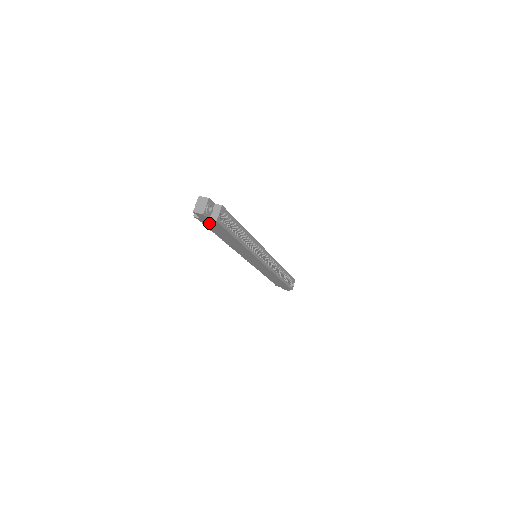
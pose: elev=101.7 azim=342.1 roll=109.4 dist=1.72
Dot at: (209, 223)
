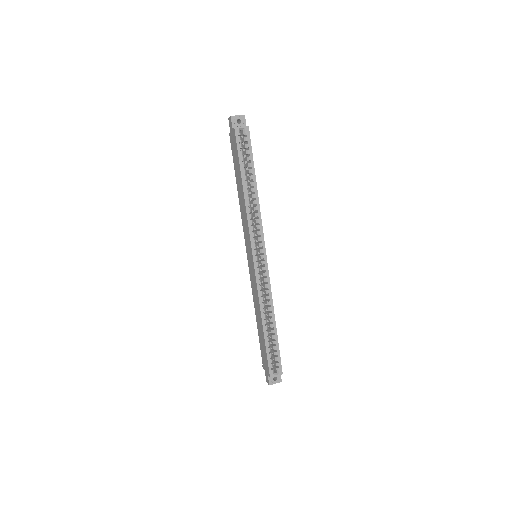
Dot at: (233, 141)
